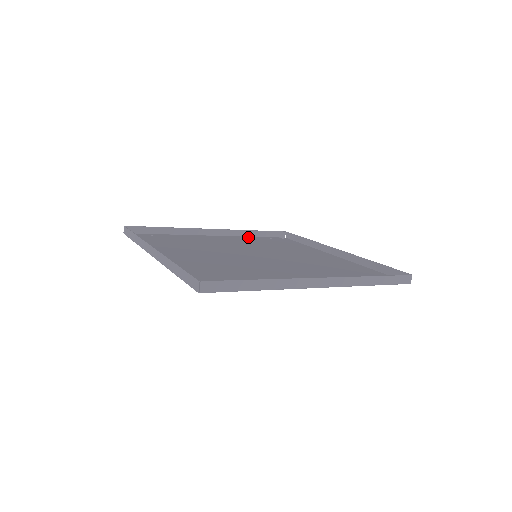
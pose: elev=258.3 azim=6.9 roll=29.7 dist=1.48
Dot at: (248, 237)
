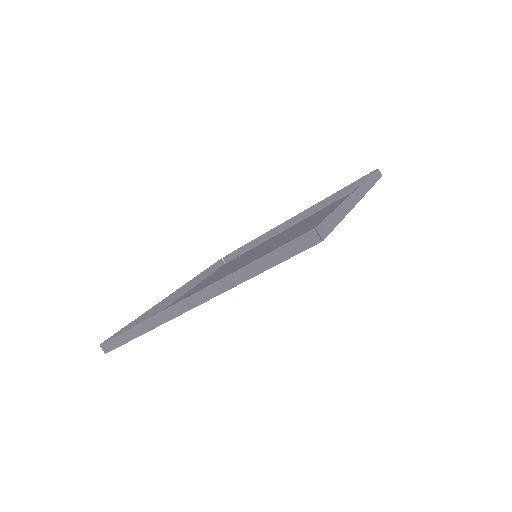
Dot at: (328, 206)
